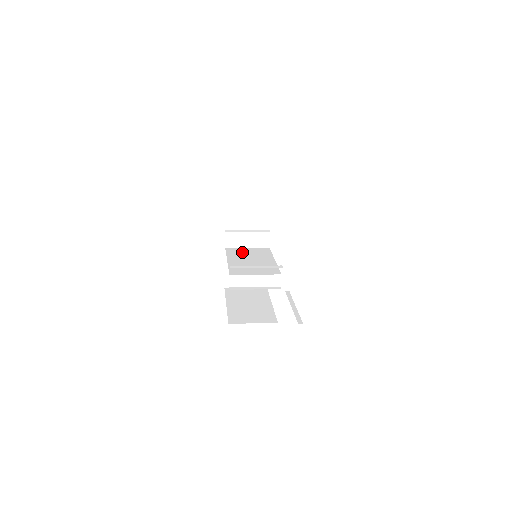
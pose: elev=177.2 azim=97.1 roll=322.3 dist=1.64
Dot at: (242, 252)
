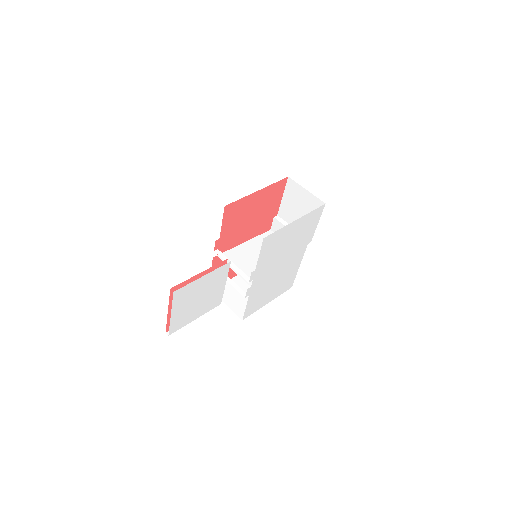
Dot at: occluded
